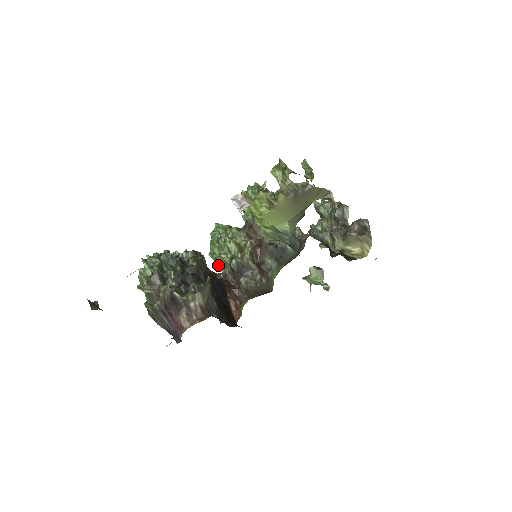
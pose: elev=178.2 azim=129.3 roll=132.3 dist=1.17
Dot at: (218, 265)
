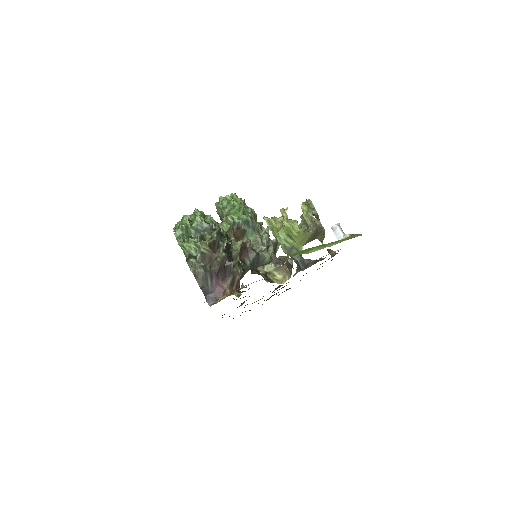
Dot at: occluded
